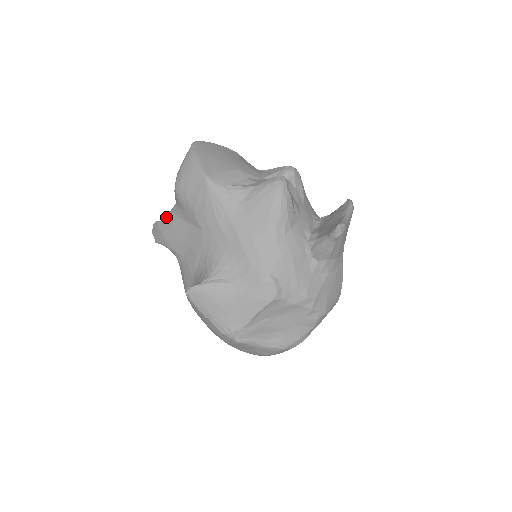
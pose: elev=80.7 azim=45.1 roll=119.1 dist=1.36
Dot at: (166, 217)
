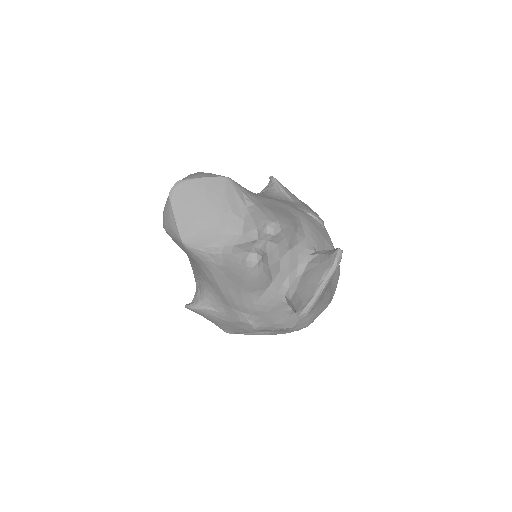
Dot at: occluded
